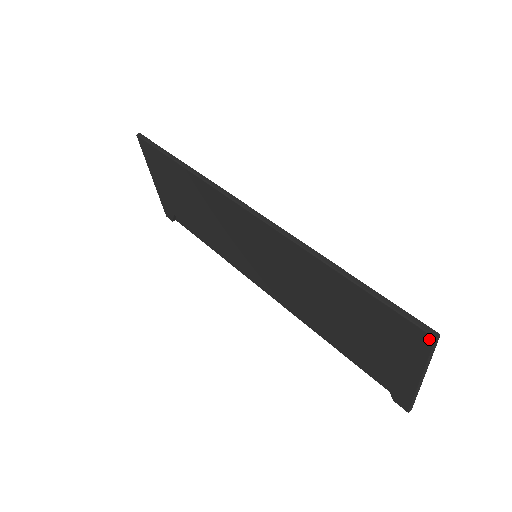
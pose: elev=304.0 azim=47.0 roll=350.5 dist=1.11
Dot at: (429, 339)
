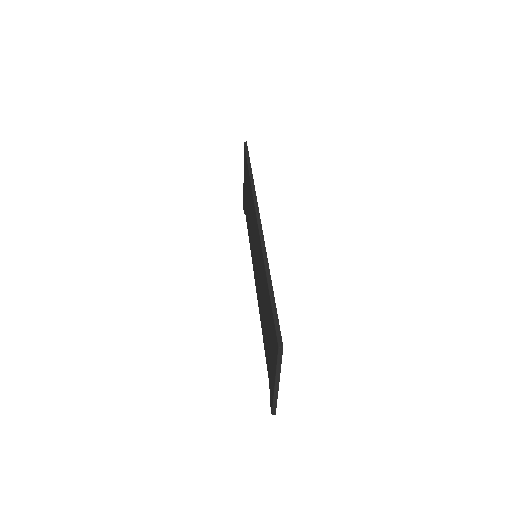
Dot at: (277, 347)
